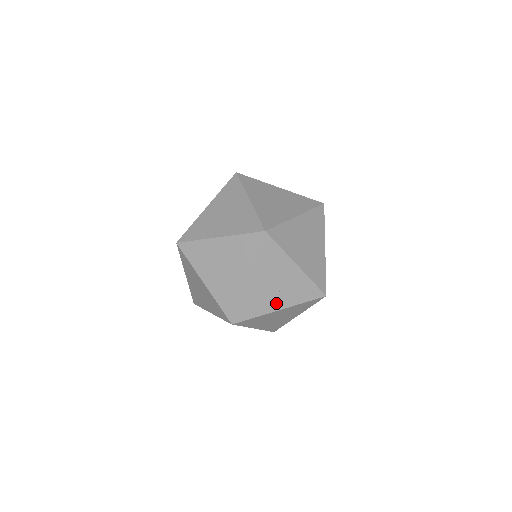
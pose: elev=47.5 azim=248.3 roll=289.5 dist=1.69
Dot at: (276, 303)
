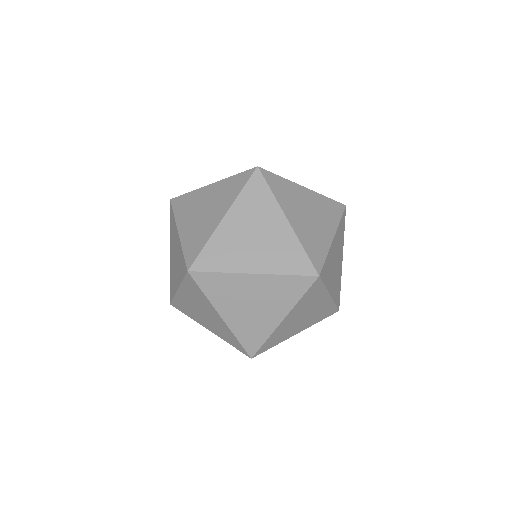
Dot at: occluded
